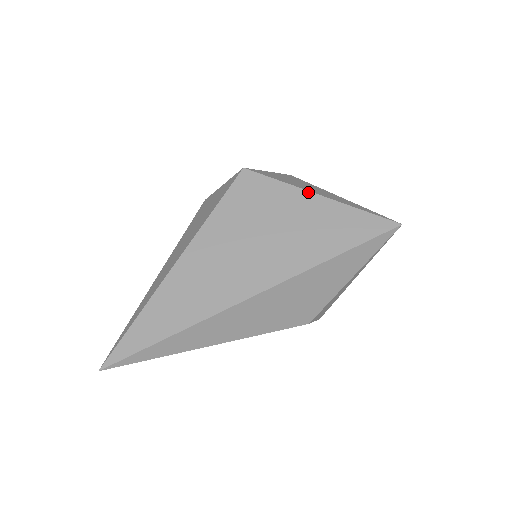
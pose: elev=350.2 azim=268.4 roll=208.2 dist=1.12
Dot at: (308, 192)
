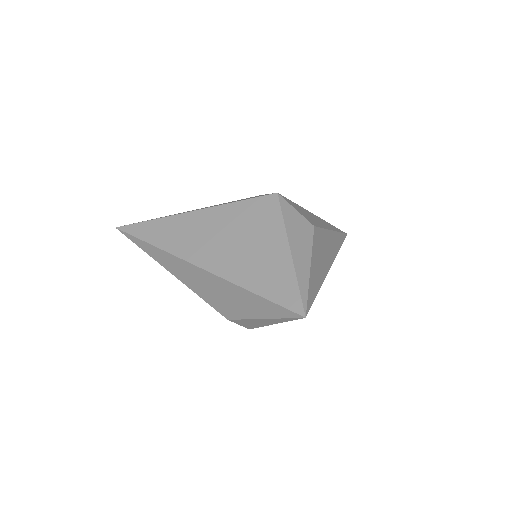
Dot at: (287, 242)
